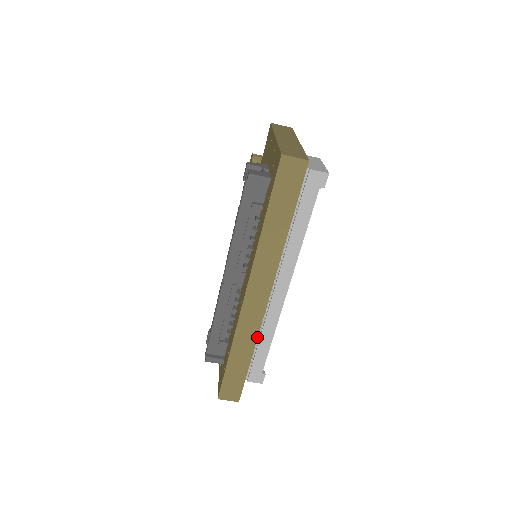
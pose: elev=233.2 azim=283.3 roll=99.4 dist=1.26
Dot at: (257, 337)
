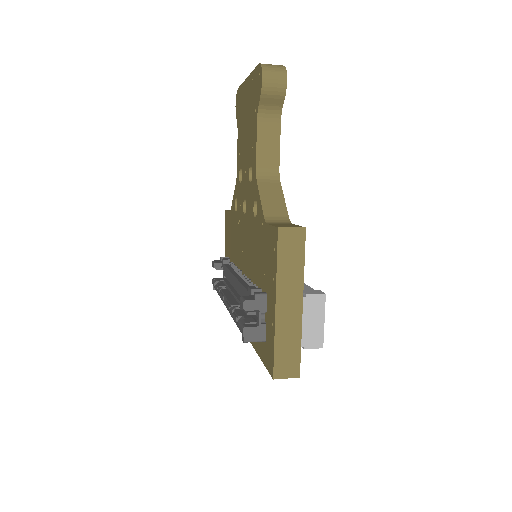
Dot at: occluded
